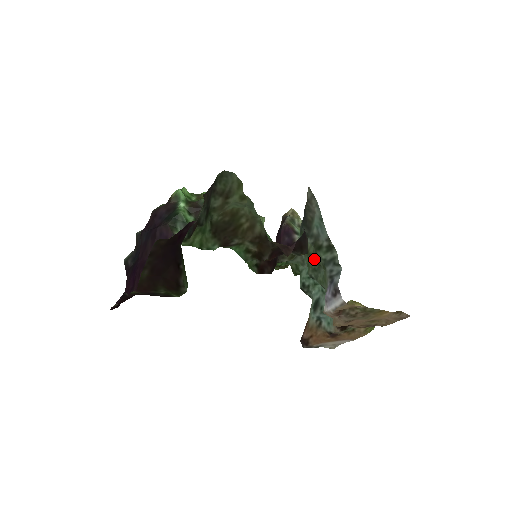
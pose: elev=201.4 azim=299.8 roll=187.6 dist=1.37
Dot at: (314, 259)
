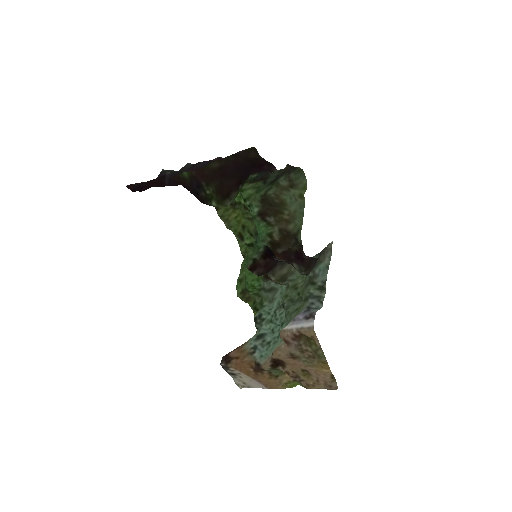
Dot at: (299, 291)
